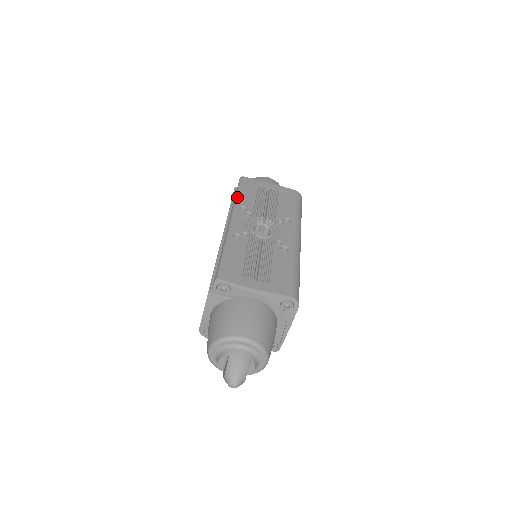
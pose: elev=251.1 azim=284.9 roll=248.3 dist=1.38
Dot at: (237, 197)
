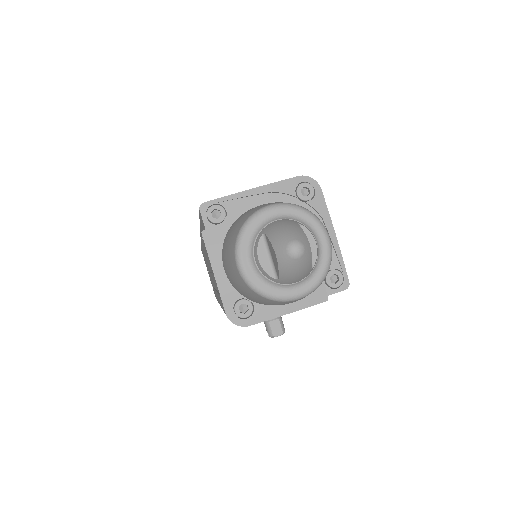
Dot at: occluded
